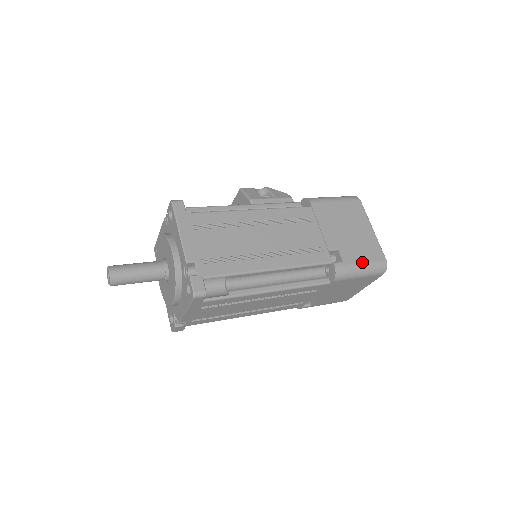
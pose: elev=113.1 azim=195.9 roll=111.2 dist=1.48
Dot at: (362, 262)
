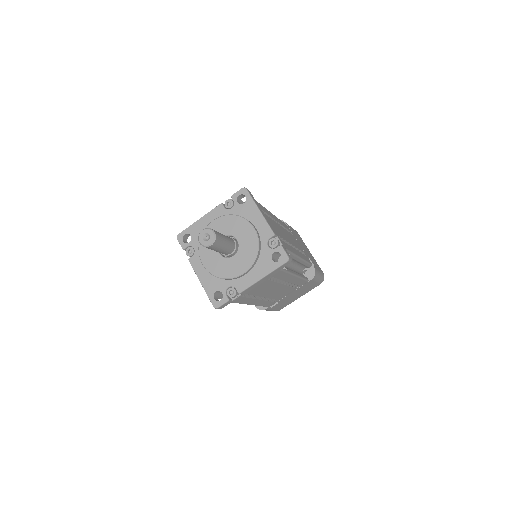
Dot at: (319, 270)
